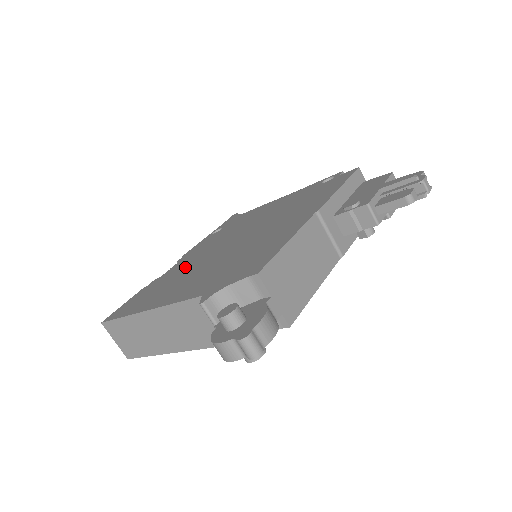
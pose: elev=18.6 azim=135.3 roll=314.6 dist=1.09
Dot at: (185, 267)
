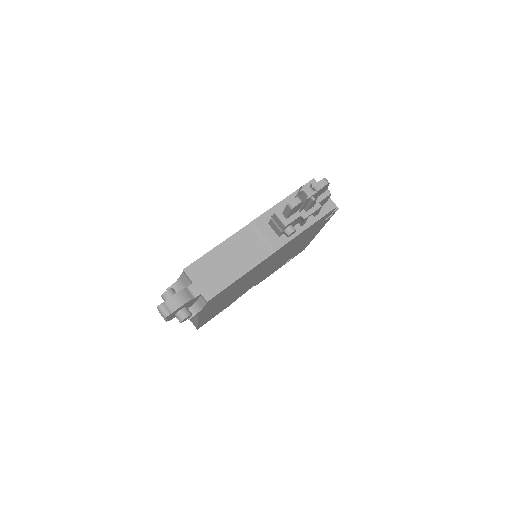
Dot at: occluded
